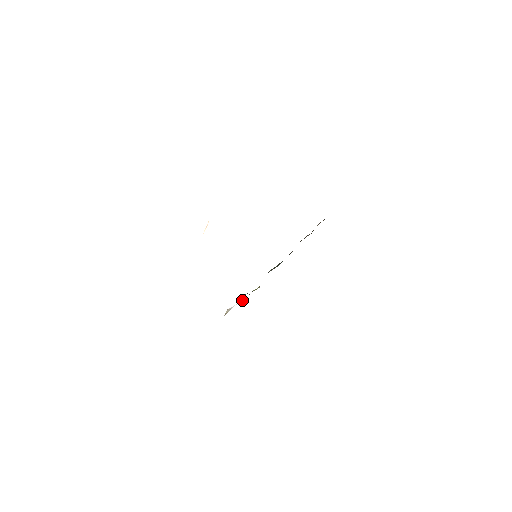
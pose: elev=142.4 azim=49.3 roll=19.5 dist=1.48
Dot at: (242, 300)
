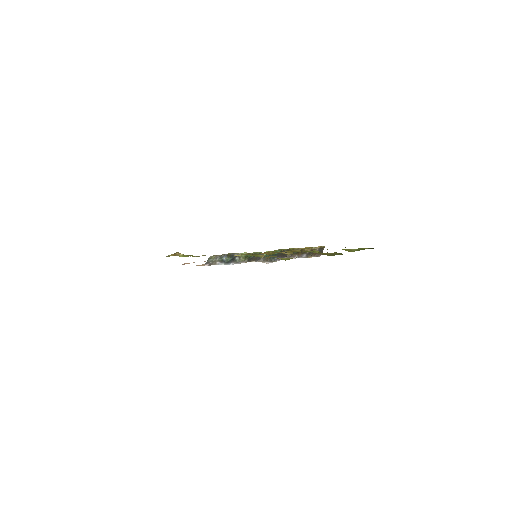
Dot at: (227, 254)
